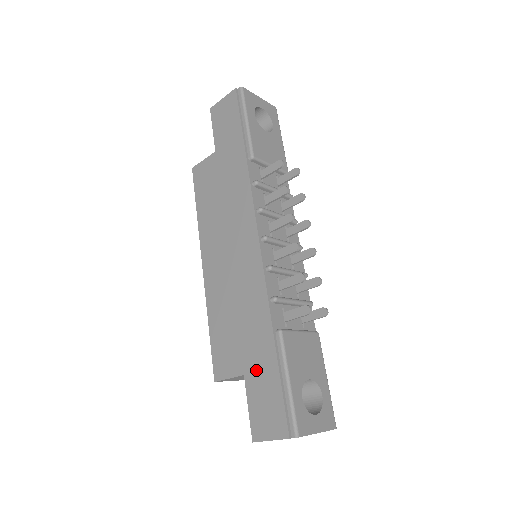
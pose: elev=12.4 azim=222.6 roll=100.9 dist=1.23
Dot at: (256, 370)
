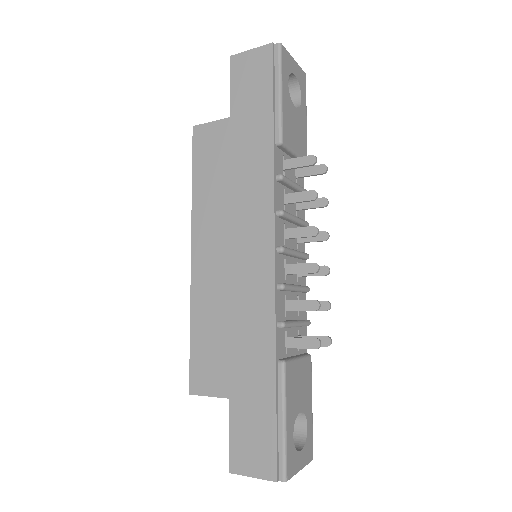
Dot at: (247, 398)
